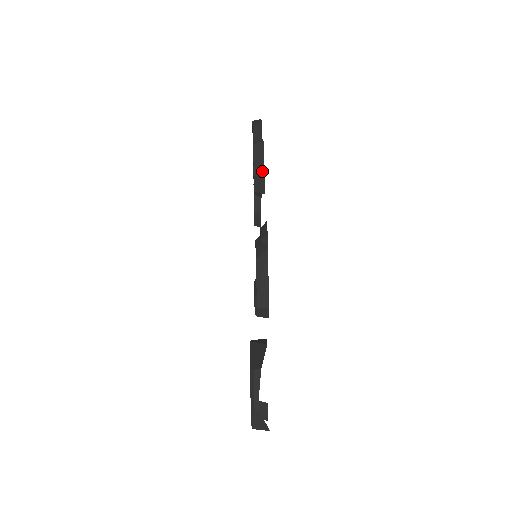
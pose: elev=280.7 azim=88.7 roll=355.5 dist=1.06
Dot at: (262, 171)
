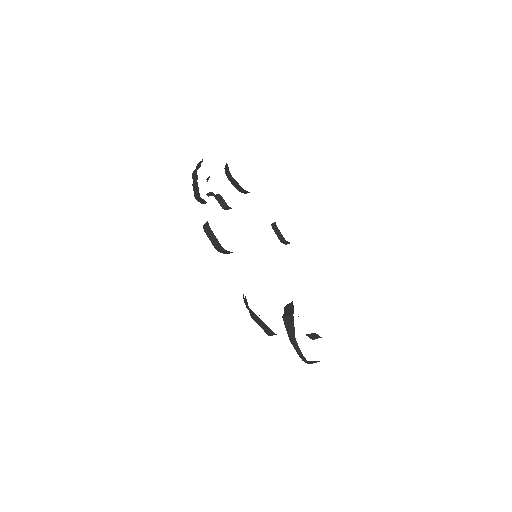
Dot at: (221, 248)
